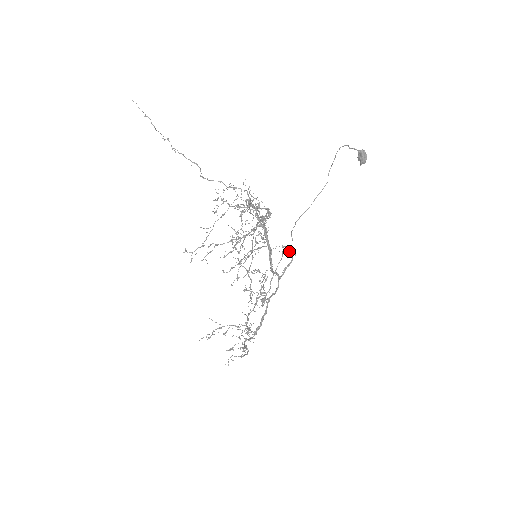
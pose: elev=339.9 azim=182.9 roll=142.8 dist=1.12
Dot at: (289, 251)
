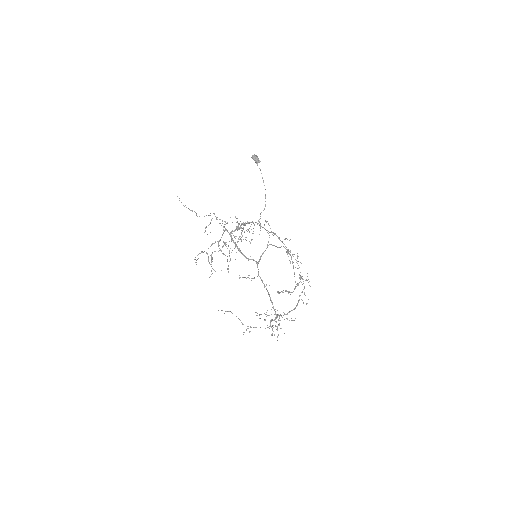
Dot at: (281, 246)
